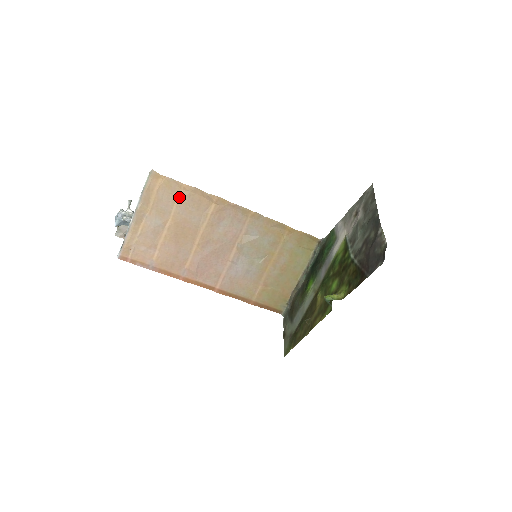
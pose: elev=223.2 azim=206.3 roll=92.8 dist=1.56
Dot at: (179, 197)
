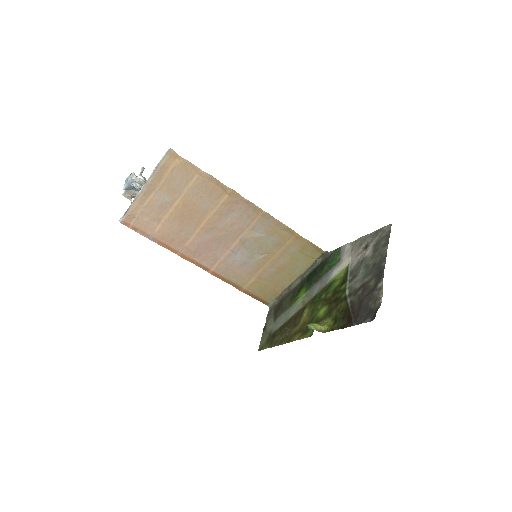
Dot at: (193, 181)
